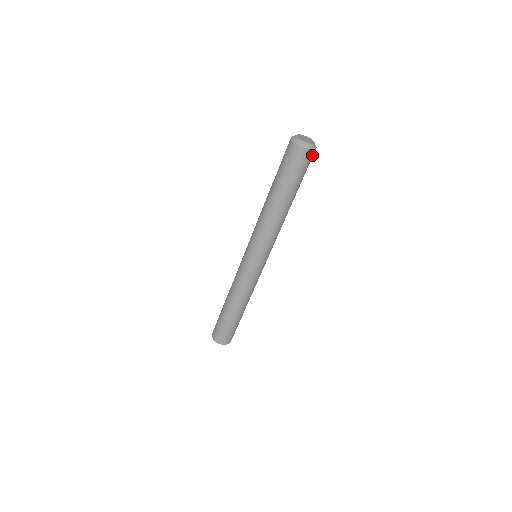
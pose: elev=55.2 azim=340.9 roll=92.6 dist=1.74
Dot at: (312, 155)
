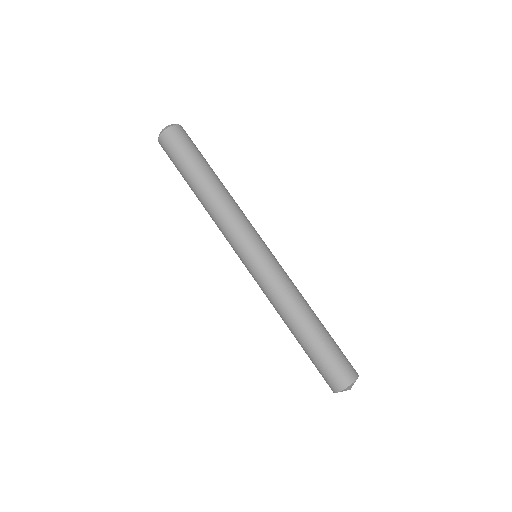
Dot at: (185, 132)
